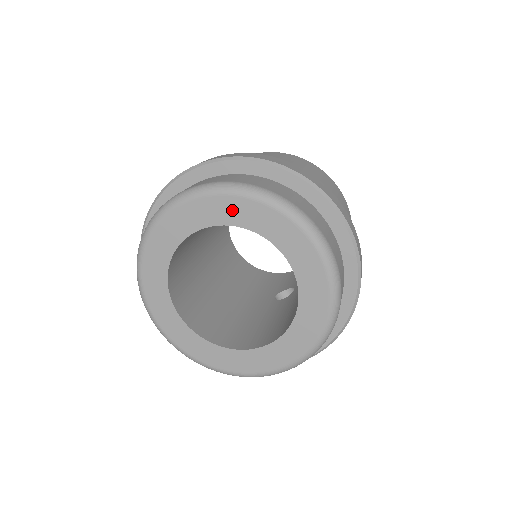
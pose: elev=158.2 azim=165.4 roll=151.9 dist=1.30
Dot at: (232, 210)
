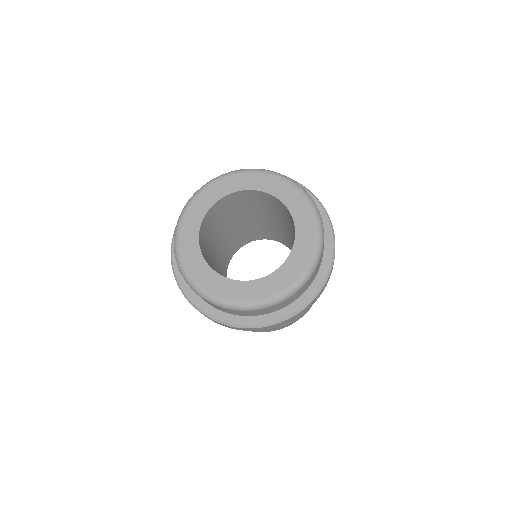
Dot at: (202, 203)
